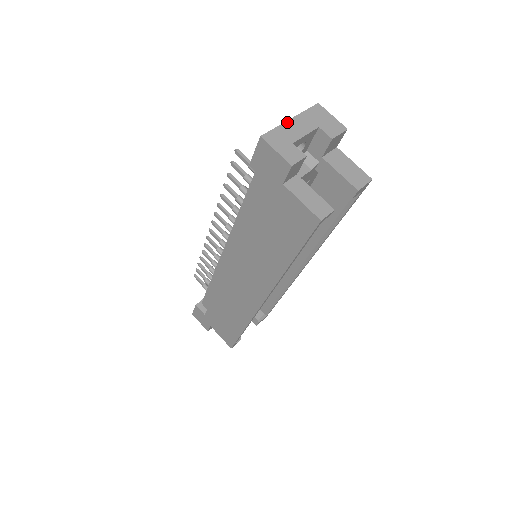
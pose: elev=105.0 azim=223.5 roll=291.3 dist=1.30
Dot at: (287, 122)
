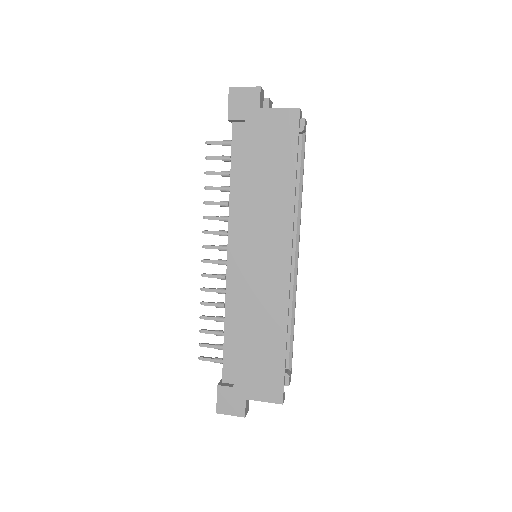
Dot at: occluded
